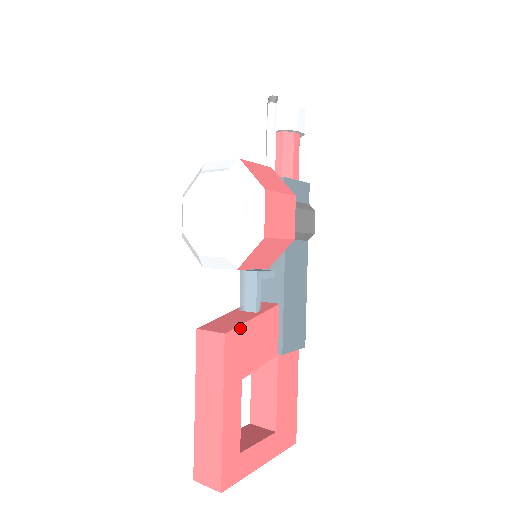
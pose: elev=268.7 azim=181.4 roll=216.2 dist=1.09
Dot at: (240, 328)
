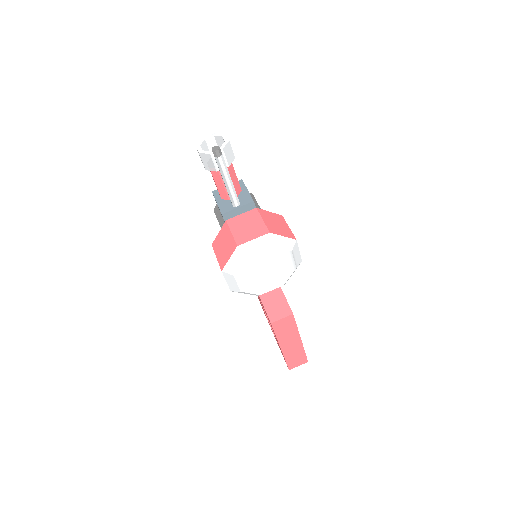
Dot at: (287, 302)
